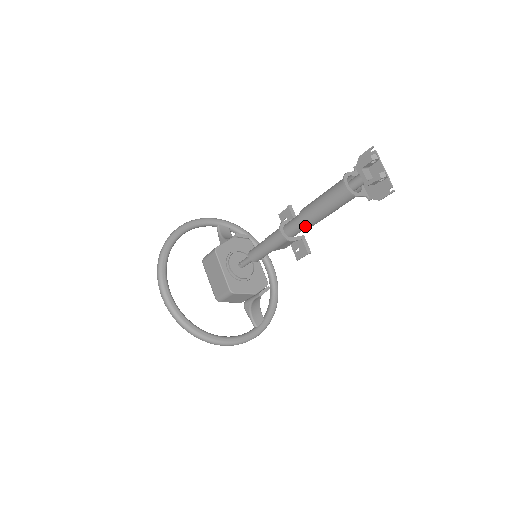
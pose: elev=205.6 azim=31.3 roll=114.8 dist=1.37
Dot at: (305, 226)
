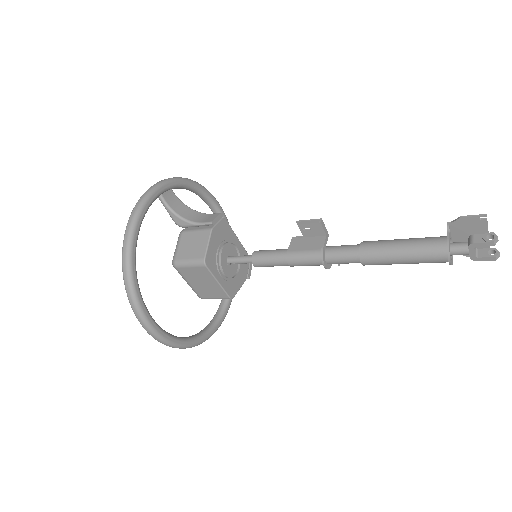
Dot at: (359, 262)
